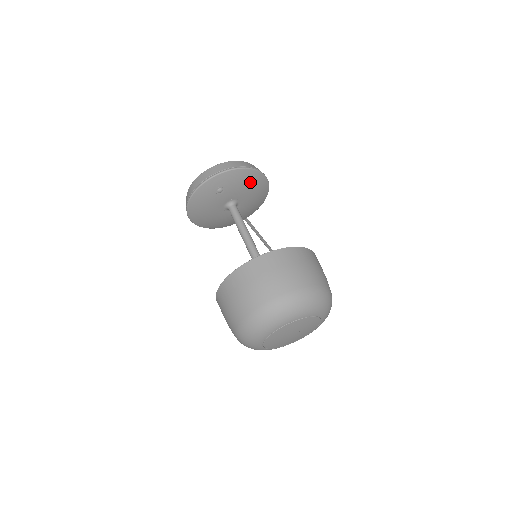
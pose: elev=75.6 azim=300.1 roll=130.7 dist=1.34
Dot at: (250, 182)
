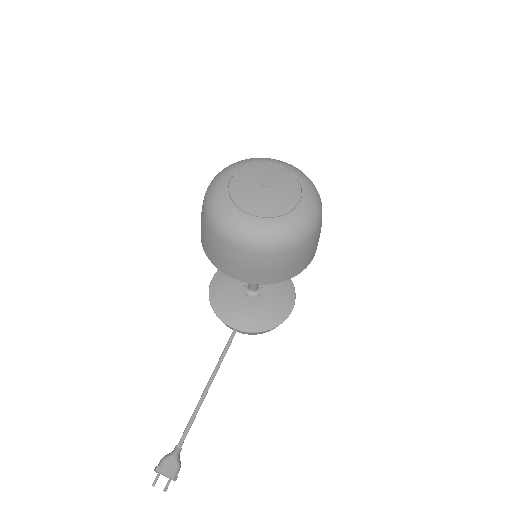
Dot at: (283, 290)
